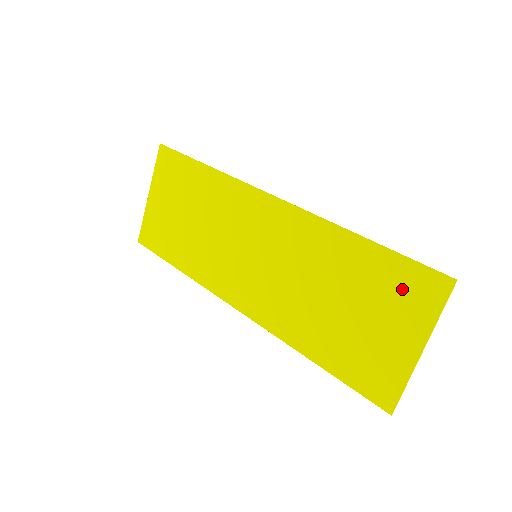
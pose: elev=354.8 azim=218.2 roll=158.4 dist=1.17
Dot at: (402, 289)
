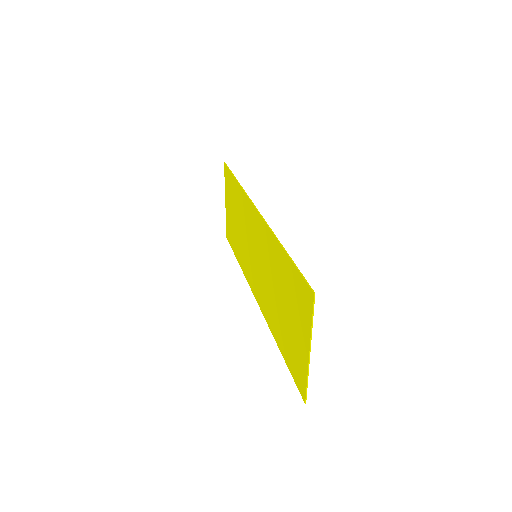
Dot at: (298, 296)
